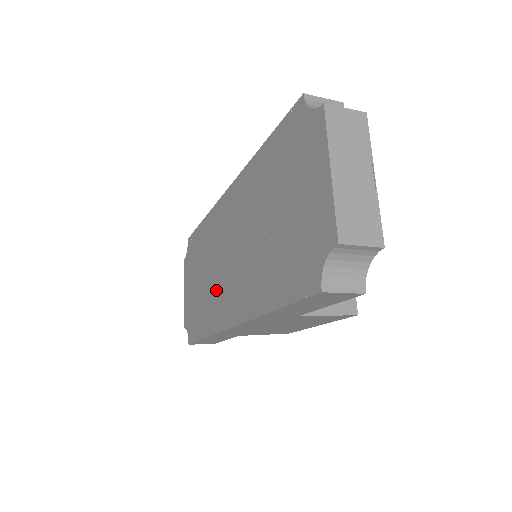
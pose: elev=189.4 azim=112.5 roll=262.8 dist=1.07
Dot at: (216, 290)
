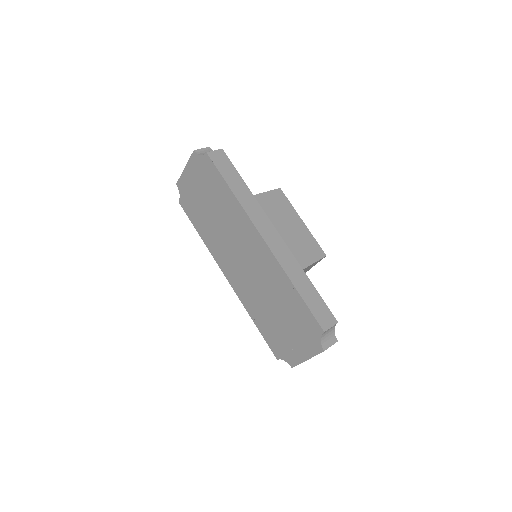
Dot at: (223, 245)
